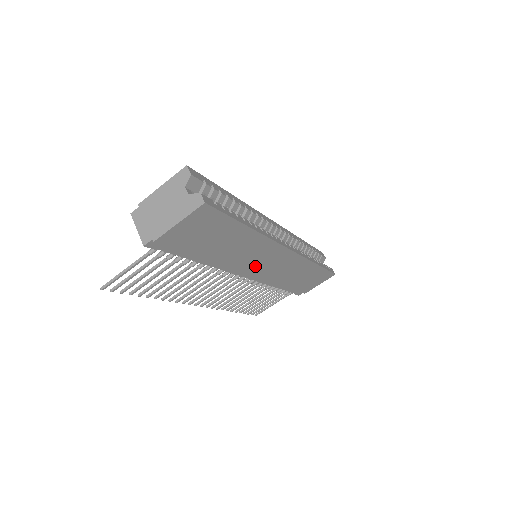
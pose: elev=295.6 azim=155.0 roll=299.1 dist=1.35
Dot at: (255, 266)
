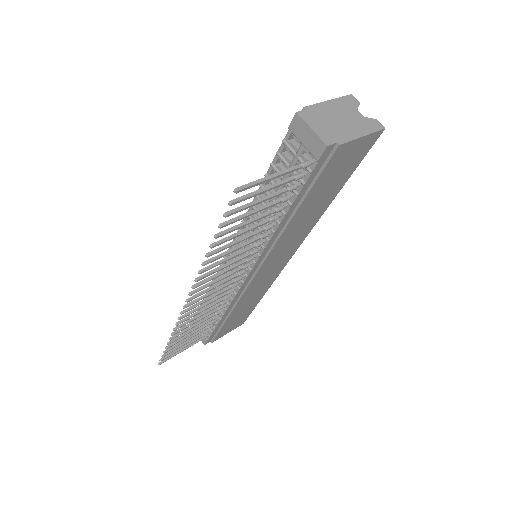
Dot at: (271, 260)
